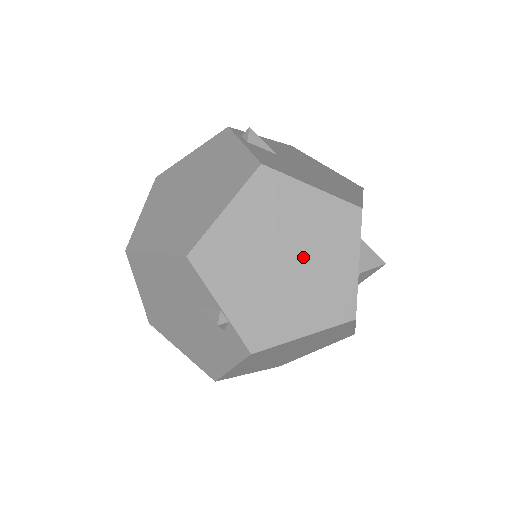
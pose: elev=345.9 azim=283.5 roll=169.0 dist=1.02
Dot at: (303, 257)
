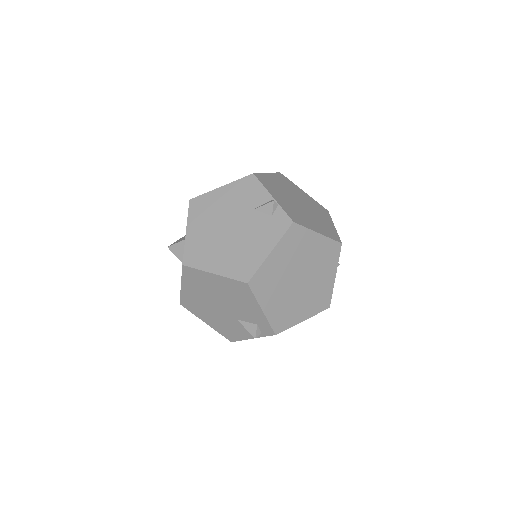
Dot at: (308, 208)
